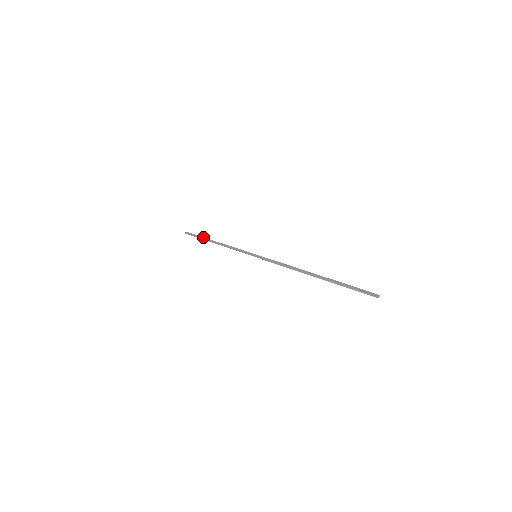
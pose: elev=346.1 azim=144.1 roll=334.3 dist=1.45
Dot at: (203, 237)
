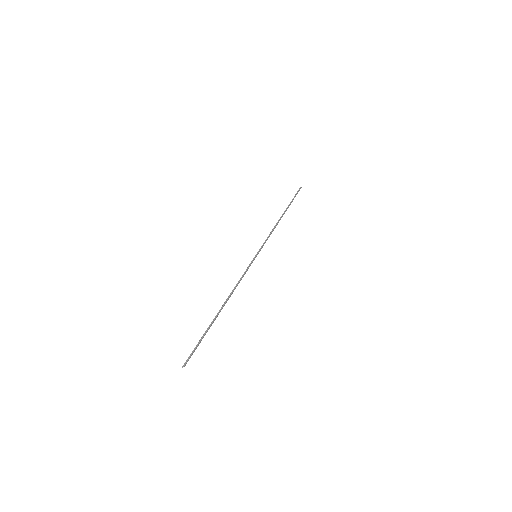
Dot at: (290, 203)
